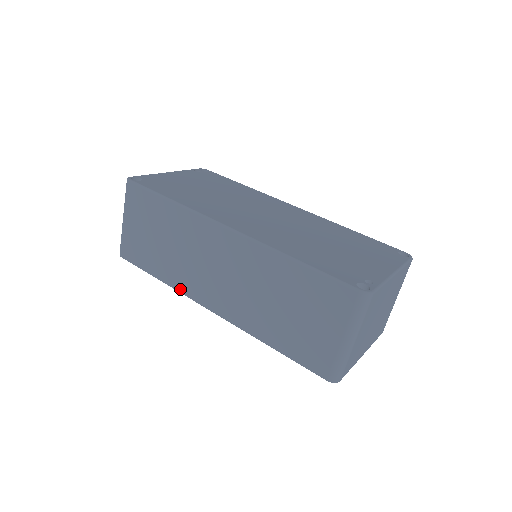
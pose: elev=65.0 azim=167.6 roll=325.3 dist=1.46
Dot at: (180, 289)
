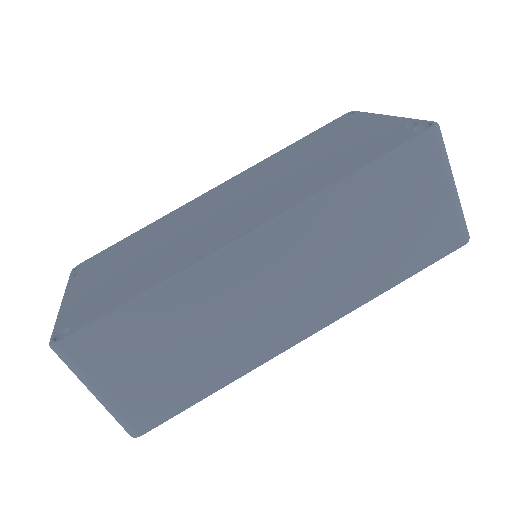
Dot at: (252, 365)
